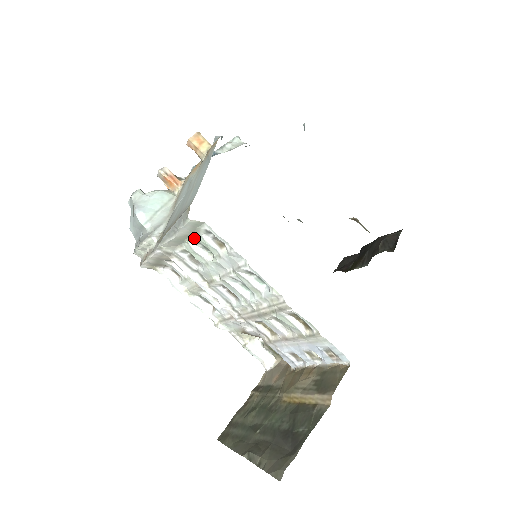
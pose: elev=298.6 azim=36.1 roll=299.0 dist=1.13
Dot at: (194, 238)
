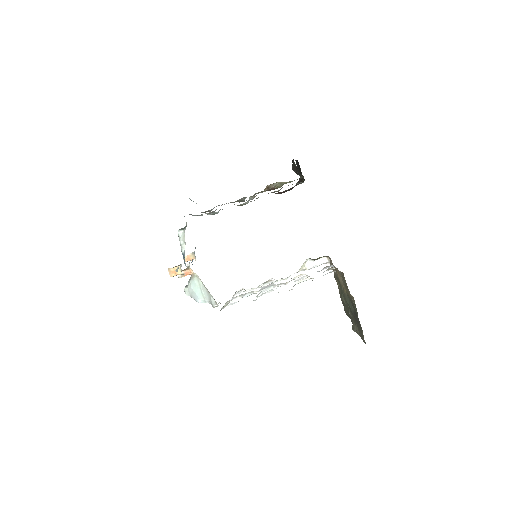
Dot at: occluded
